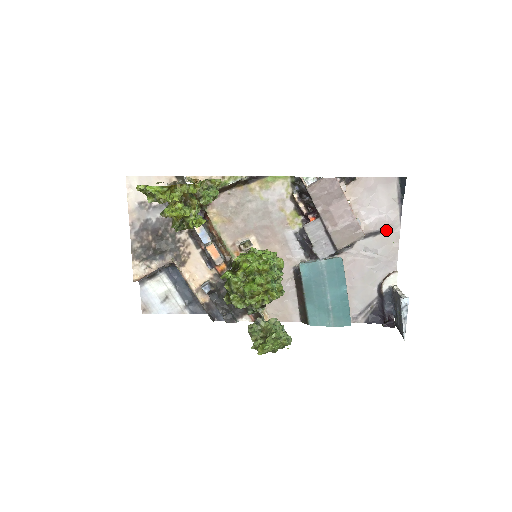
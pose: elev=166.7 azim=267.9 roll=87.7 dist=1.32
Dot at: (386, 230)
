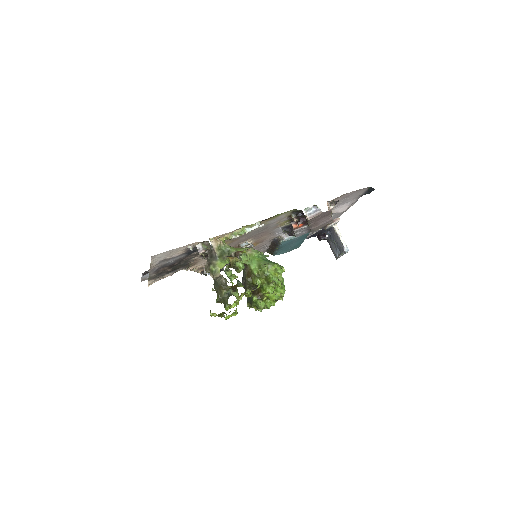
Dot at: occluded
